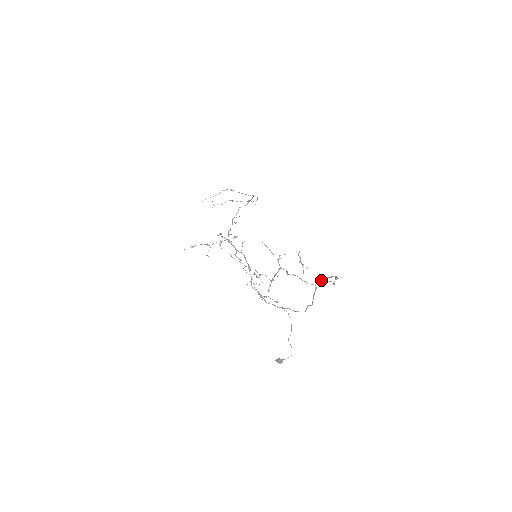
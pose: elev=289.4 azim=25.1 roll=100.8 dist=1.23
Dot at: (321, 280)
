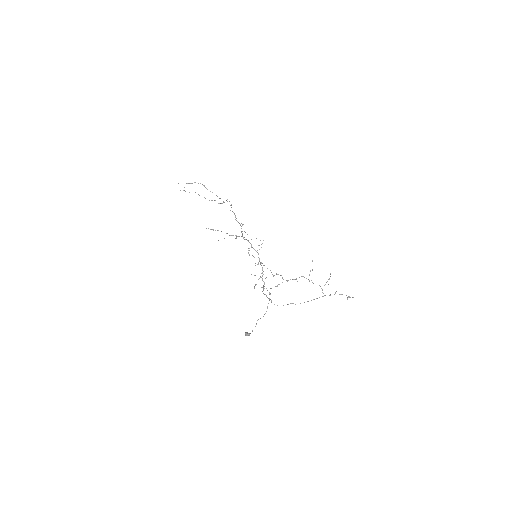
Dot at: (334, 294)
